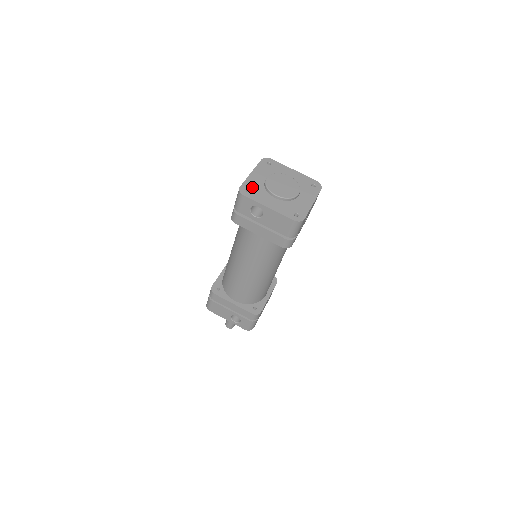
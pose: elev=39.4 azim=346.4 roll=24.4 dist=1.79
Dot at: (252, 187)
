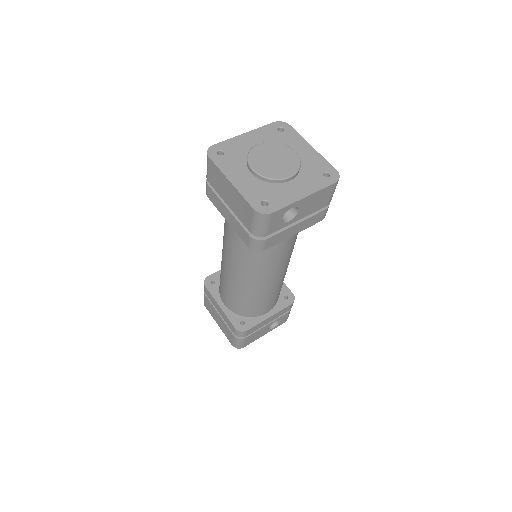
Dot at: (260, 195)
